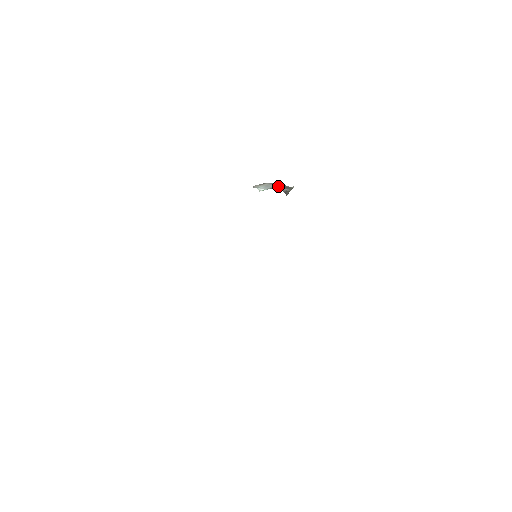
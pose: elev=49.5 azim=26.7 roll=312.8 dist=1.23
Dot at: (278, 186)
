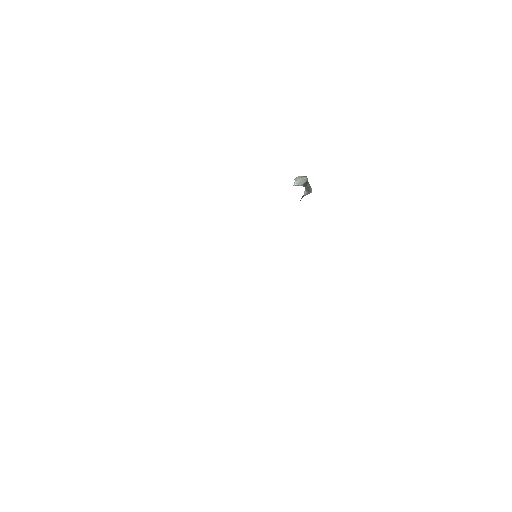
Dot at: (305, 185)
